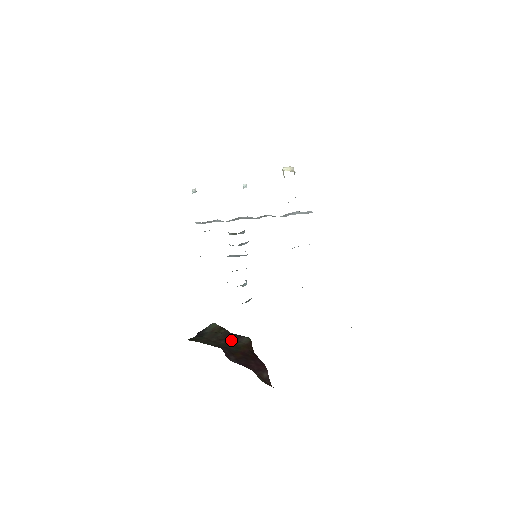
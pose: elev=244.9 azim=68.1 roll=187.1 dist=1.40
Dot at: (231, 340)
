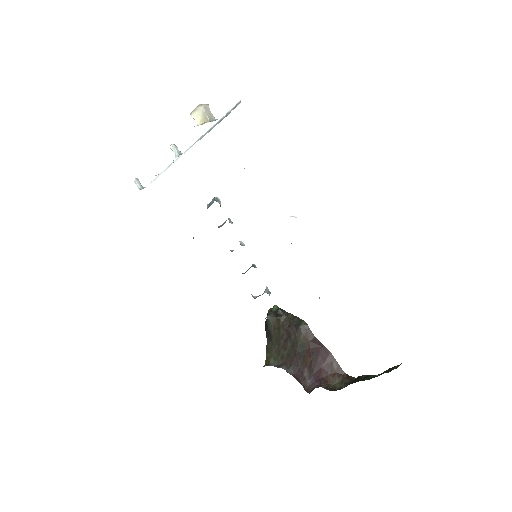
Dot at: (293, 337)
